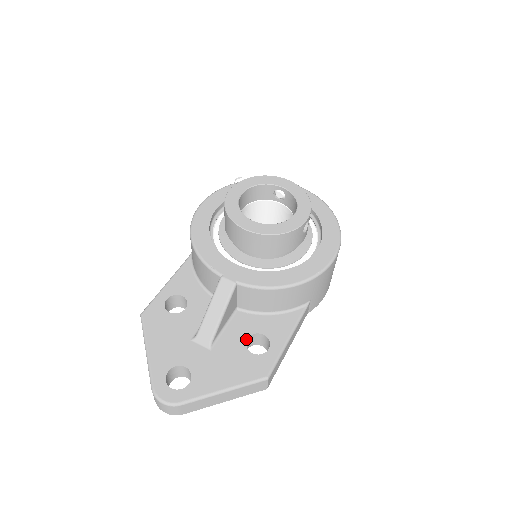
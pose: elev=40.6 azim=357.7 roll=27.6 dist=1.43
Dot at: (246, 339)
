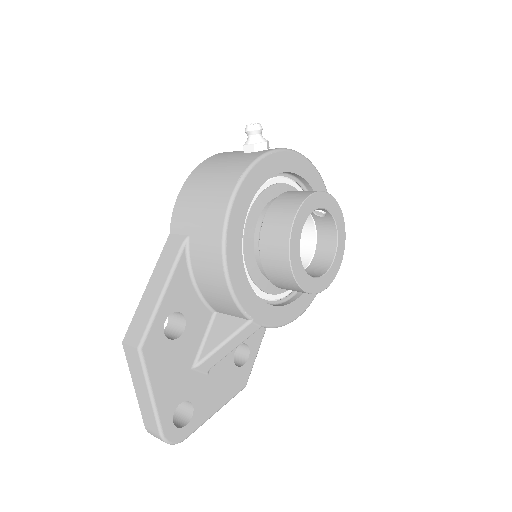
Dot at: occluded
